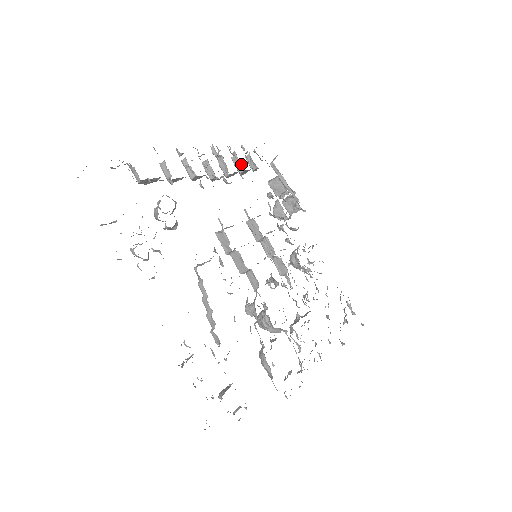
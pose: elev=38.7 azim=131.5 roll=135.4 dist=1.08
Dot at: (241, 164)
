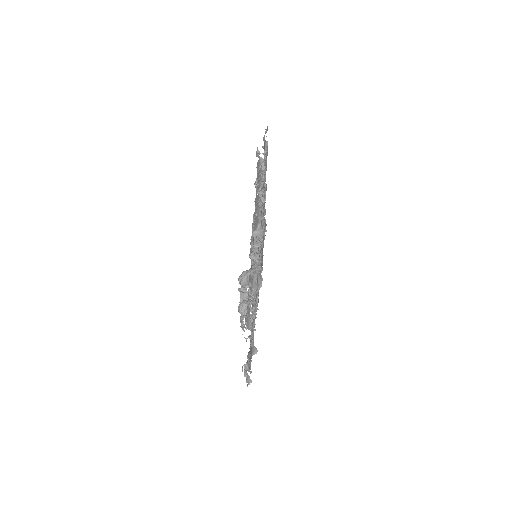
Dot at: occluded
